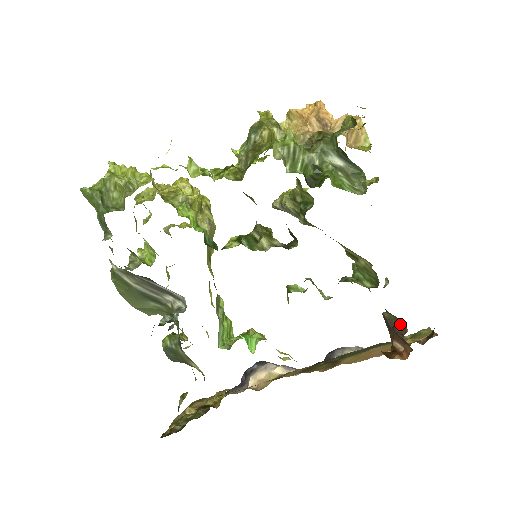
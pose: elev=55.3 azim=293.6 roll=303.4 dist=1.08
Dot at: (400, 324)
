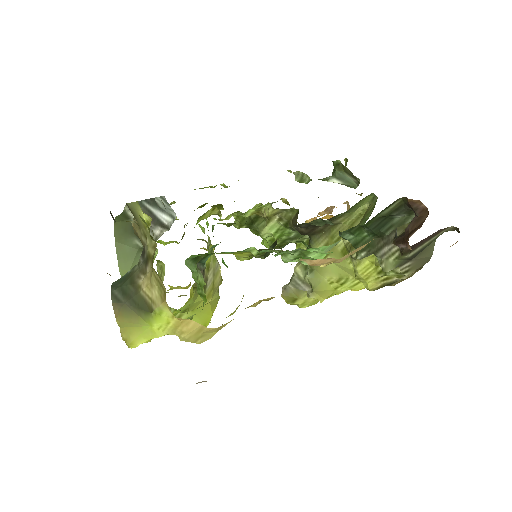
Dot at: occluded
